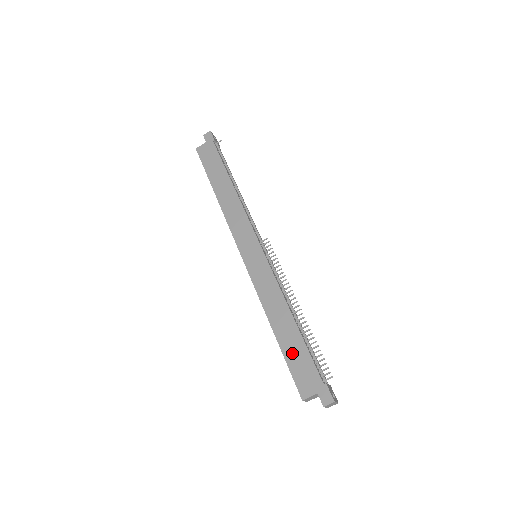
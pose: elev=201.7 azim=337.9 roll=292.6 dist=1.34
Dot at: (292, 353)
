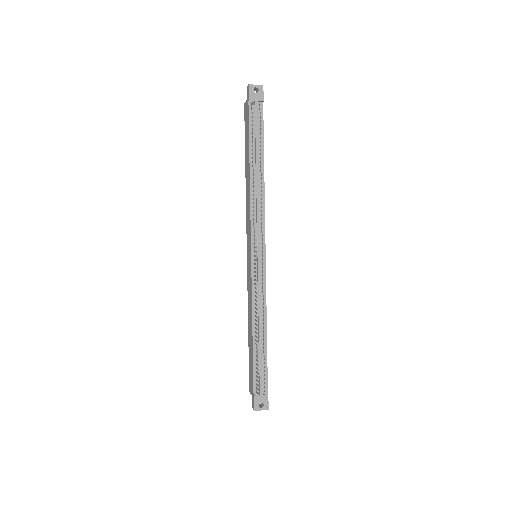
Dot at: (250, 357)
